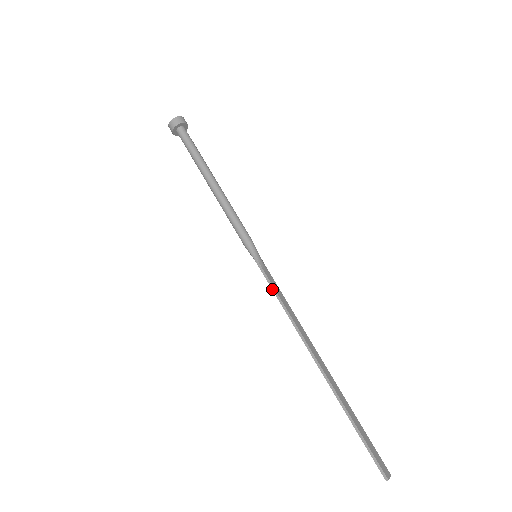
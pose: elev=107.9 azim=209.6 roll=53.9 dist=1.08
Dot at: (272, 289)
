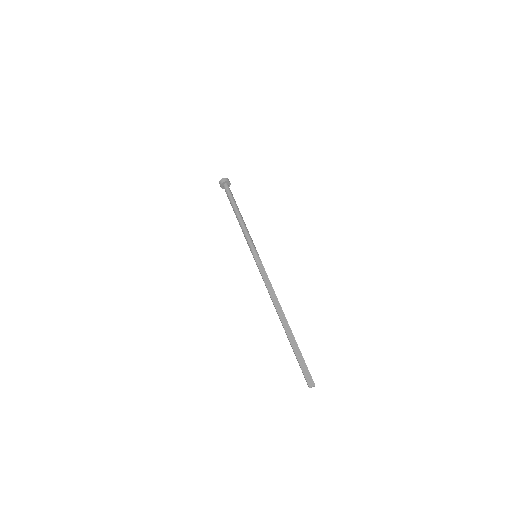
Dot at: occluded
